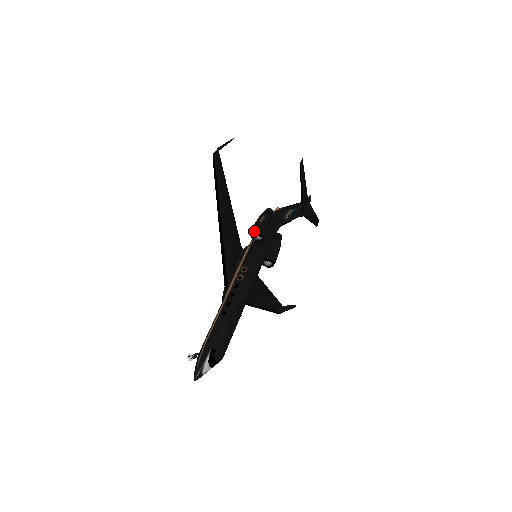
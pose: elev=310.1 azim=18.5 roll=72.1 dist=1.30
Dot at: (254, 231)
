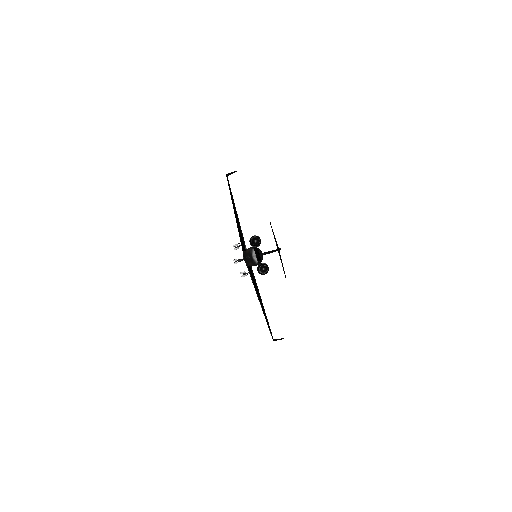
Dot at: (253, 236)
